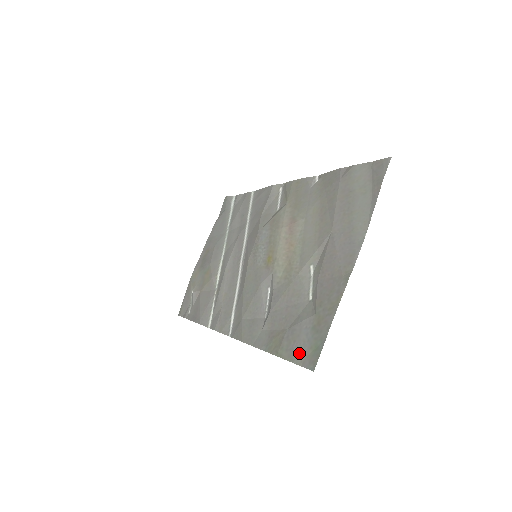
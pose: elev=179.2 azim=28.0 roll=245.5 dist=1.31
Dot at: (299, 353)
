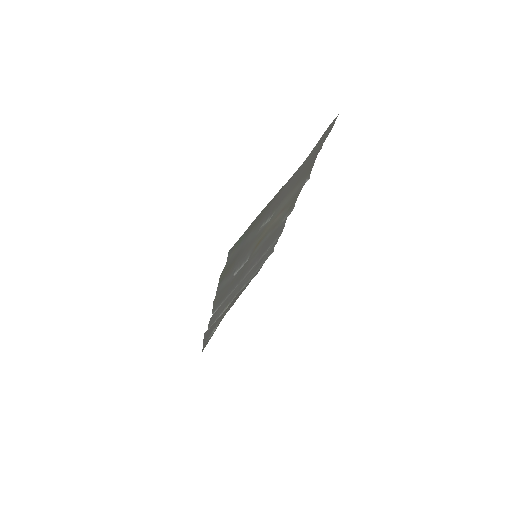
Dot at: (231, 257)
